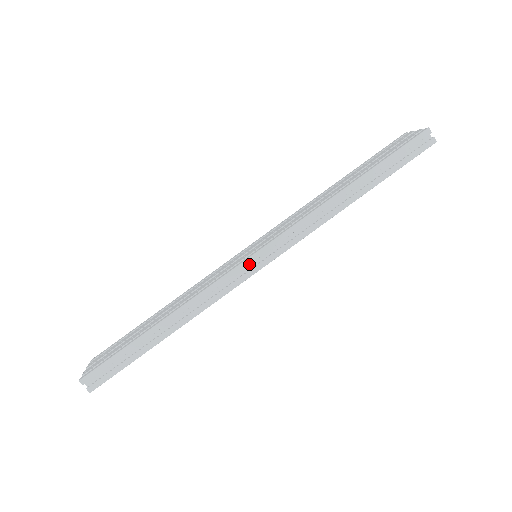
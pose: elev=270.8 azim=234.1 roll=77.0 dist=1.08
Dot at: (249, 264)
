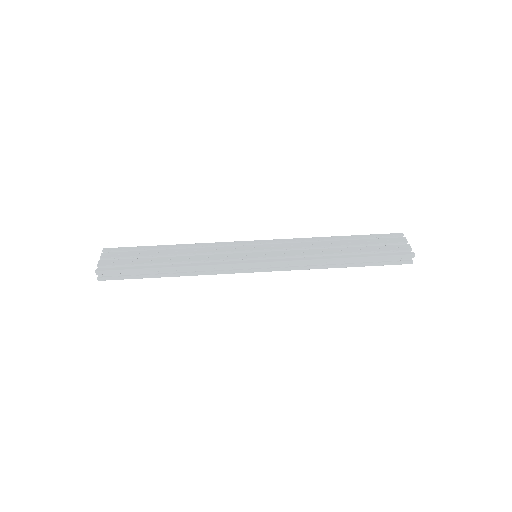
Dot at: (249, 266)
